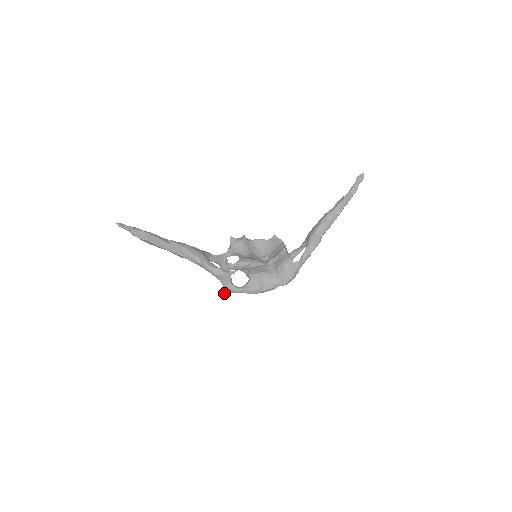
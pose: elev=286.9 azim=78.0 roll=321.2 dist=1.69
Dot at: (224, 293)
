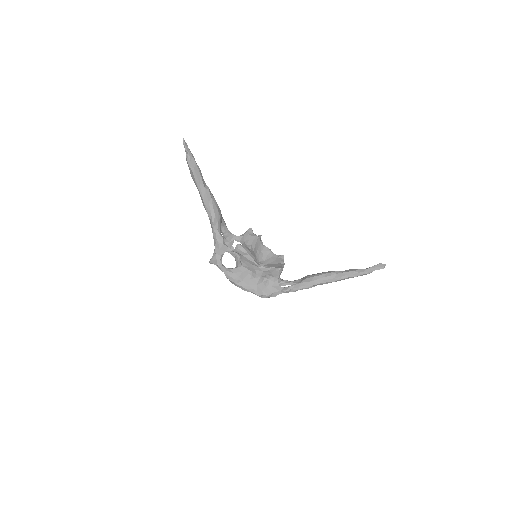
Dot at: occluded
